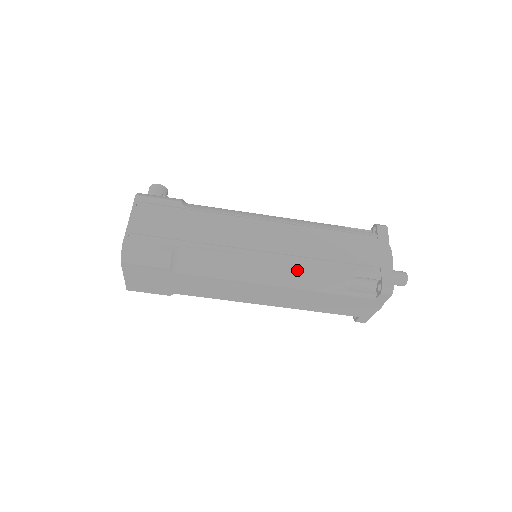
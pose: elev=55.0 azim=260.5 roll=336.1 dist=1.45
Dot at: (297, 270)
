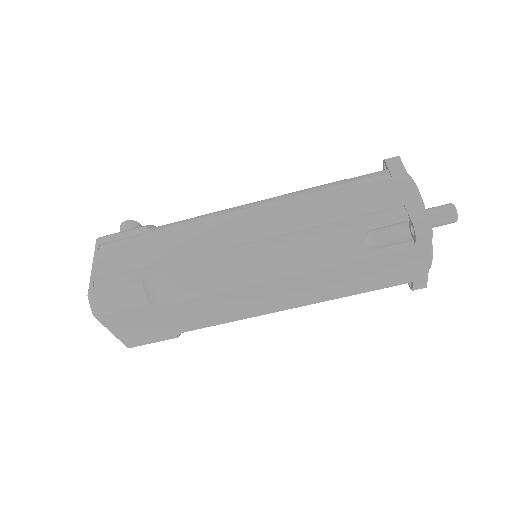
Dot at: (296, 249)
